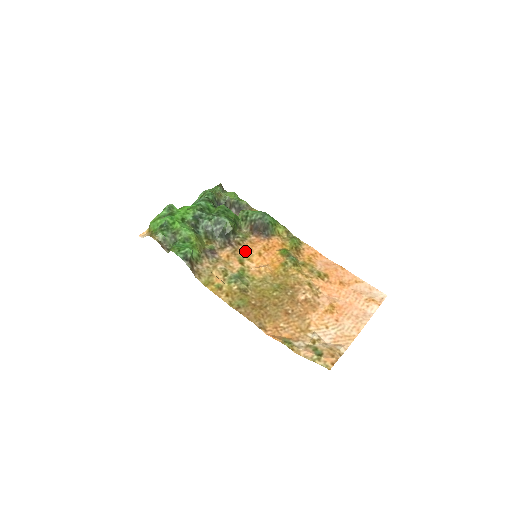
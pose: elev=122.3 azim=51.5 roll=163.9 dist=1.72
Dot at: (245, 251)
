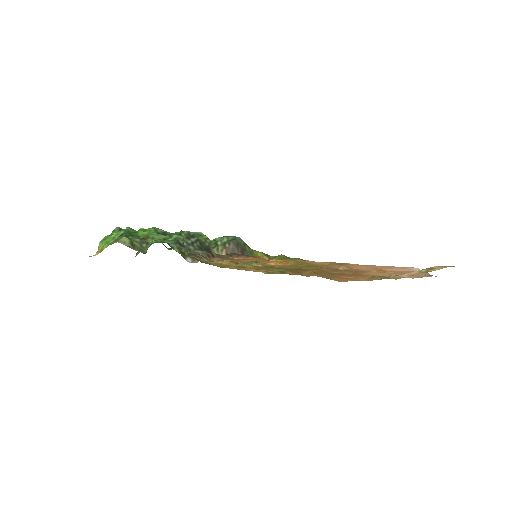
Dot at: (237, 260)
